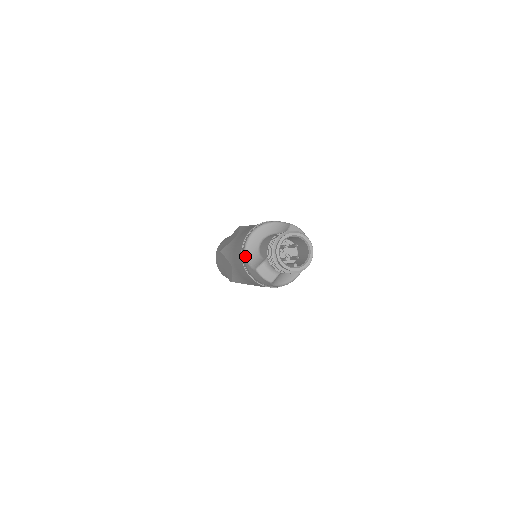
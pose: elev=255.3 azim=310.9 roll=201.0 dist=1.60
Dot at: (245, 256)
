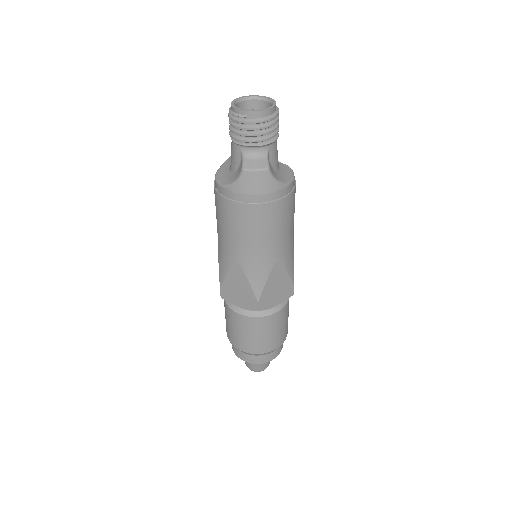
Dot at: (225, 186)
